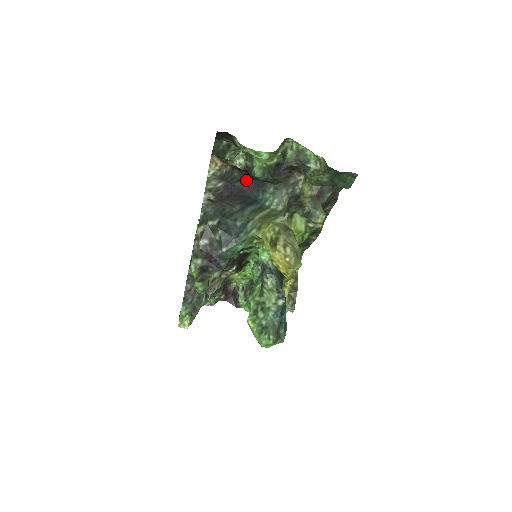
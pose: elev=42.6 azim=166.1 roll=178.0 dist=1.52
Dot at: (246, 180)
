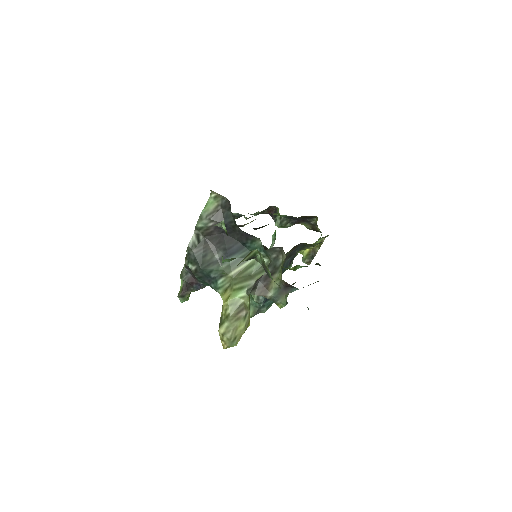
Dot at: (237, 226)
